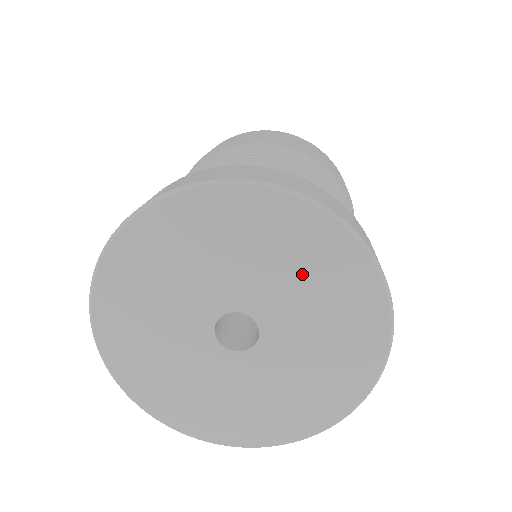
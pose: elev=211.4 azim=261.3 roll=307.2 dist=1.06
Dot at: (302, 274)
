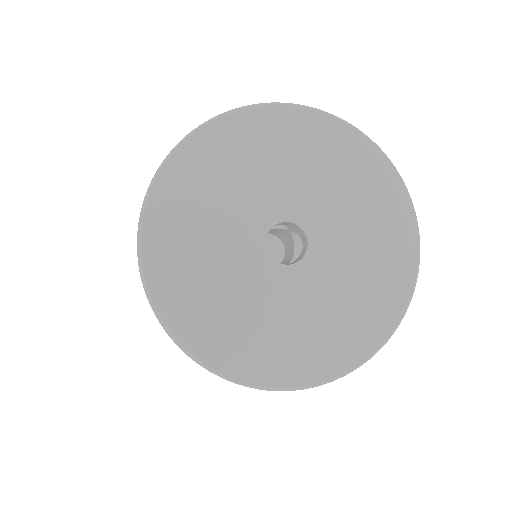
Dot at: (353, 197)
